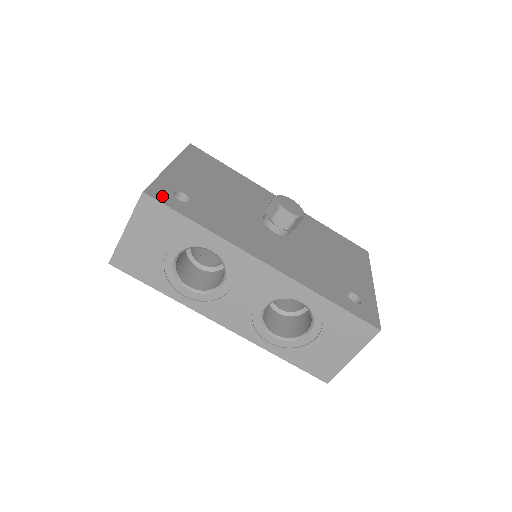
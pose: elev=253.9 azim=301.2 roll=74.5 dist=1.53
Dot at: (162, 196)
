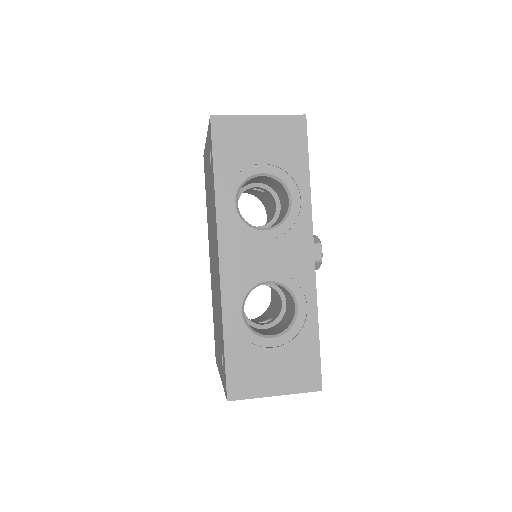
Dot at: occluded
